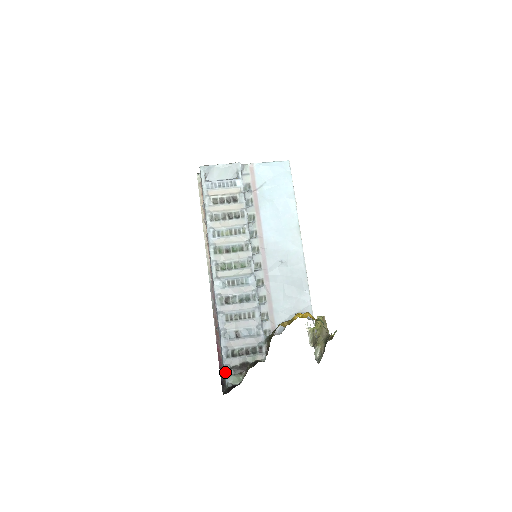
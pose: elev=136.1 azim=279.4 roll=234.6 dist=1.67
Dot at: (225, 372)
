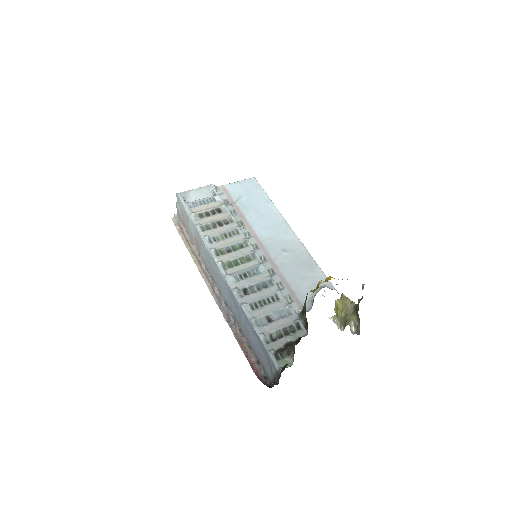
Dot at: (271, 358)
